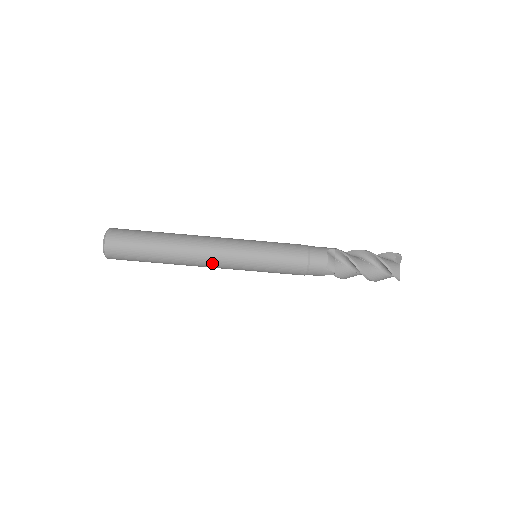
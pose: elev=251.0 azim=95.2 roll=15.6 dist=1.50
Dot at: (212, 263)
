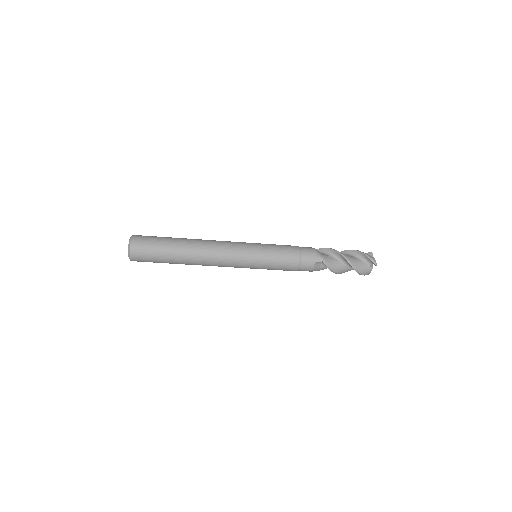
Dot at: occluded
